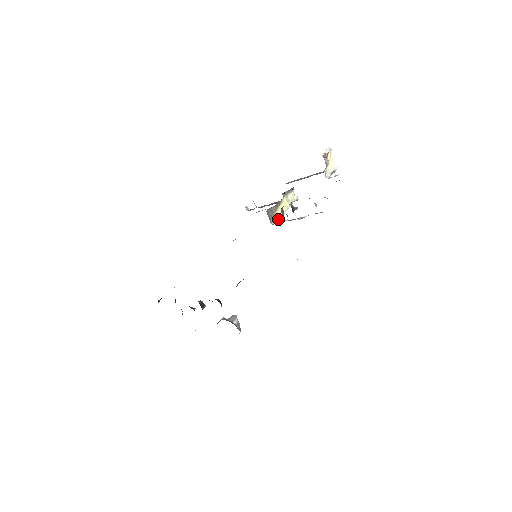
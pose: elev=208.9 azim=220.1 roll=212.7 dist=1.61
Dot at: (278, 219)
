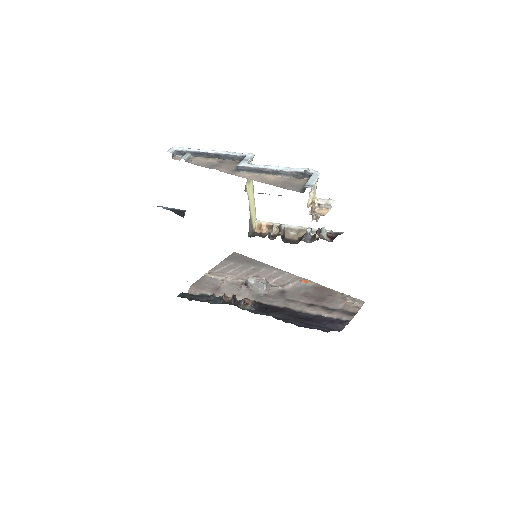
Dot at: (254, 213)
